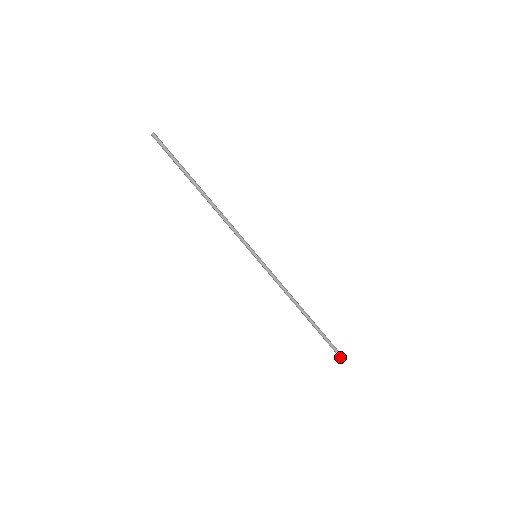
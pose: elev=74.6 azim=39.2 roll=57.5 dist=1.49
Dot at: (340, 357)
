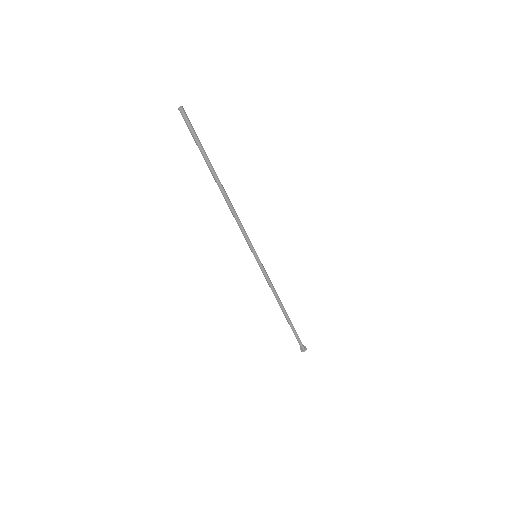
Dot at: (304, 349)
